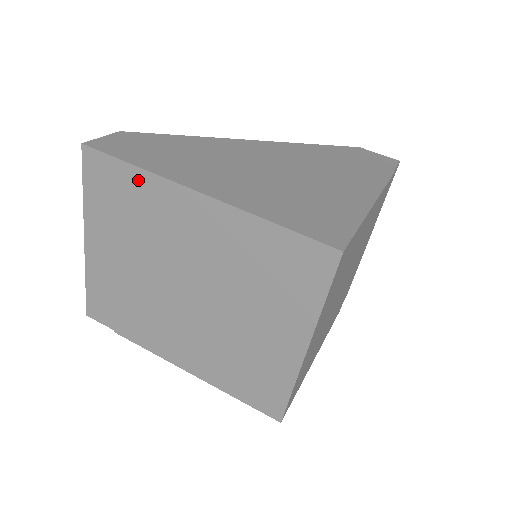
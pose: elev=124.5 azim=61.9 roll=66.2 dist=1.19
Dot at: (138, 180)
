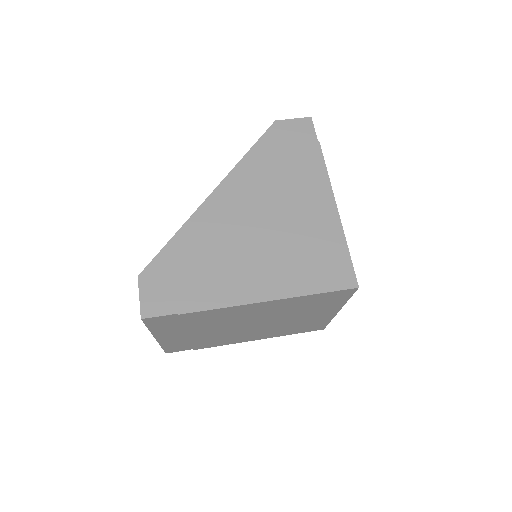
Dot at: (200, 314)
